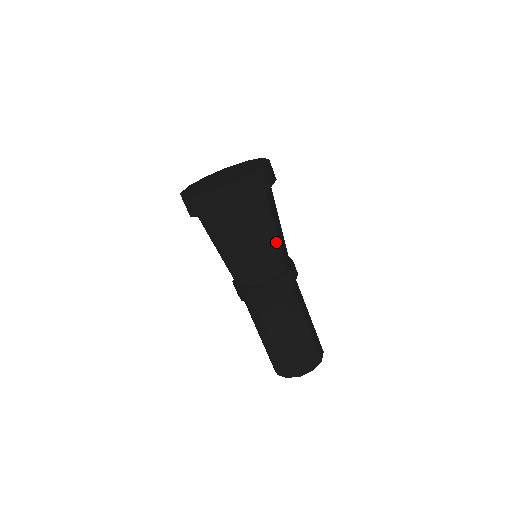
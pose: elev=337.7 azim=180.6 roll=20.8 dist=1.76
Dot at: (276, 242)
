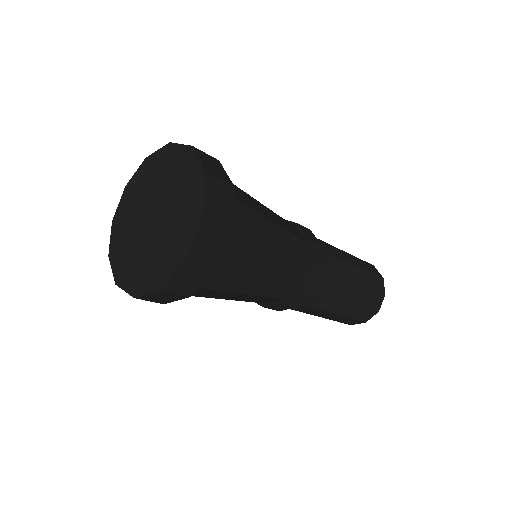
Dot at: (270, 212)
